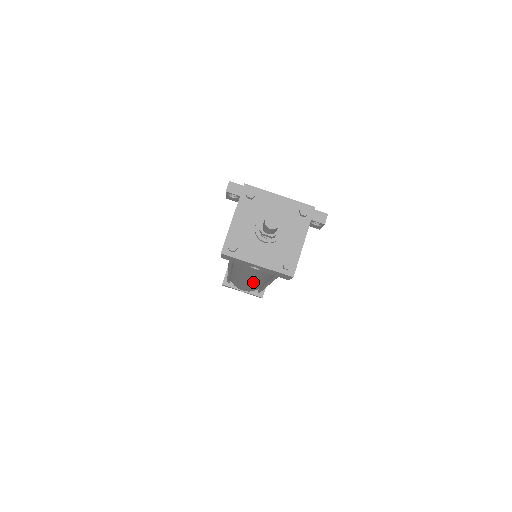
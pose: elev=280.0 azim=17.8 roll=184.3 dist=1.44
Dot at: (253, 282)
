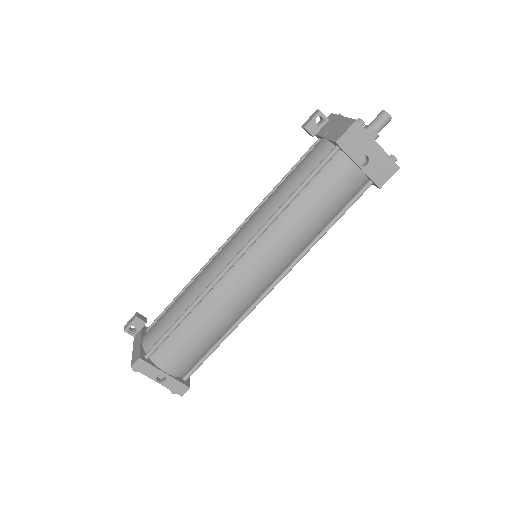
Dot at: (268, 271)
